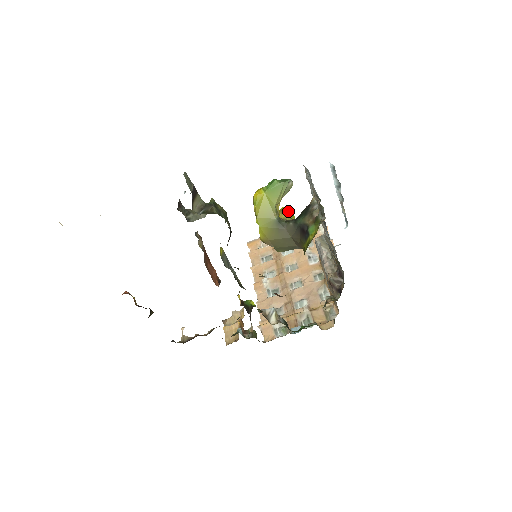
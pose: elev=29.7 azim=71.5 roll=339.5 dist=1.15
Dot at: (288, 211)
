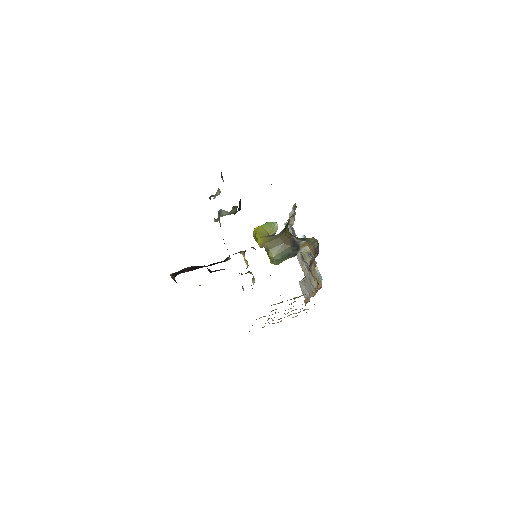
Dot at: occluded
